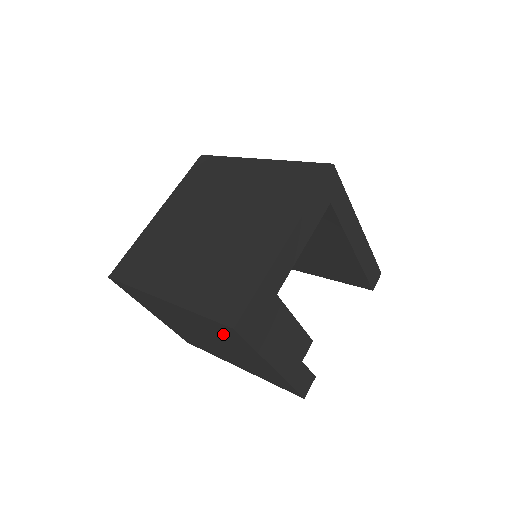
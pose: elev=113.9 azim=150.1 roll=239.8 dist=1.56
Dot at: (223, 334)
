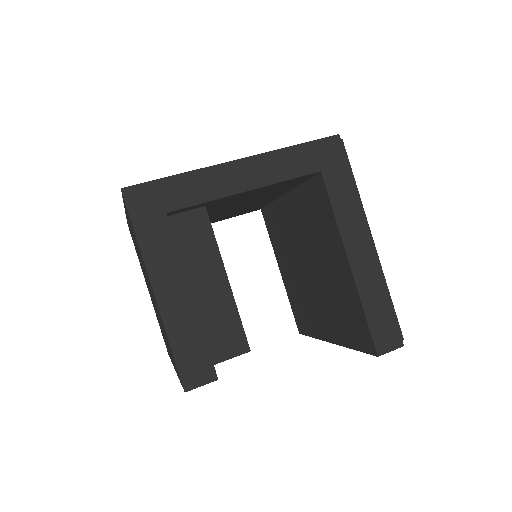
Dot at: (134, 235)
